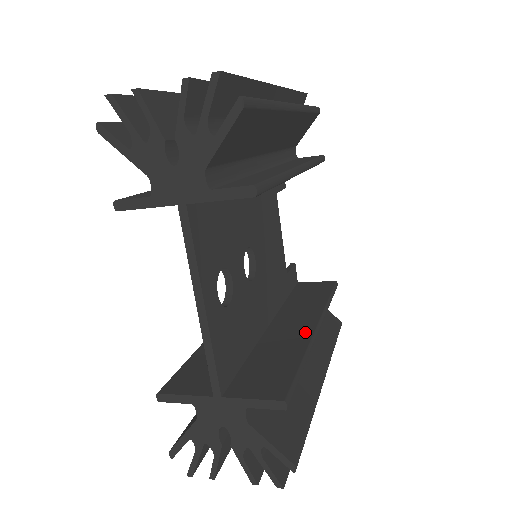
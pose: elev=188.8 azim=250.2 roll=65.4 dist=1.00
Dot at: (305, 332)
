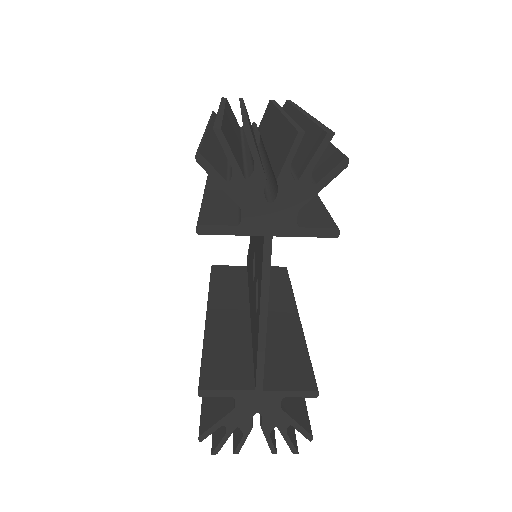
Dot at: (293, 322)
